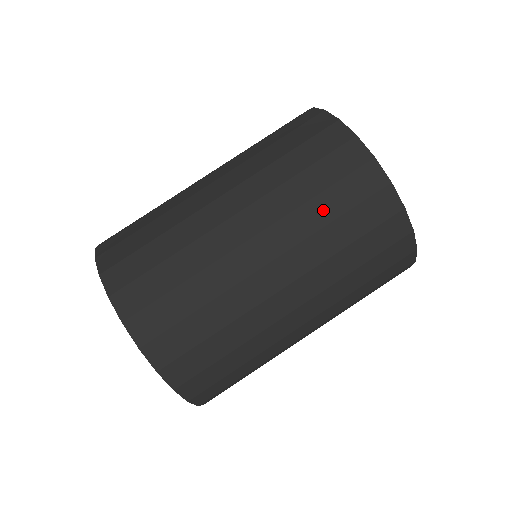
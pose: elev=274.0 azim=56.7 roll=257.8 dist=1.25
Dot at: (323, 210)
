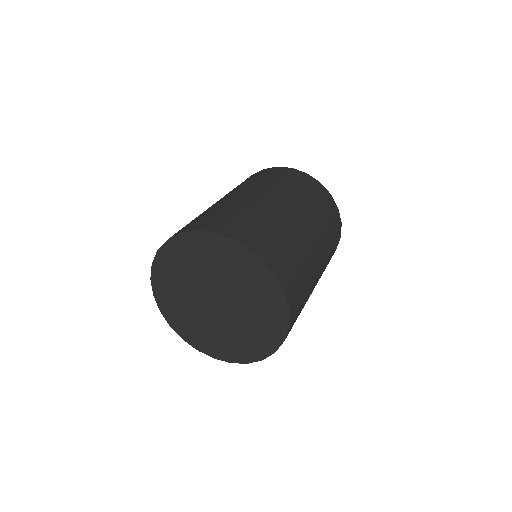
Dot at: occluded
